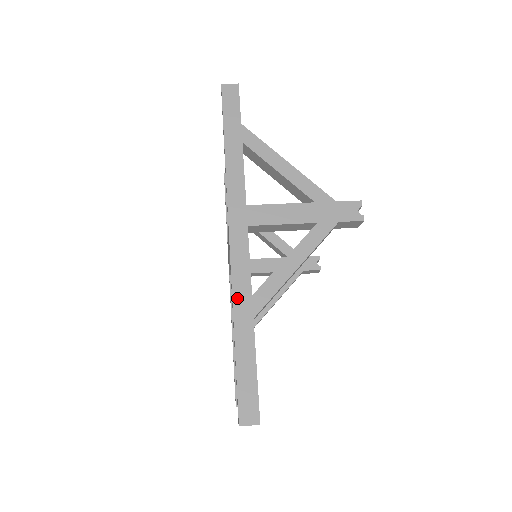
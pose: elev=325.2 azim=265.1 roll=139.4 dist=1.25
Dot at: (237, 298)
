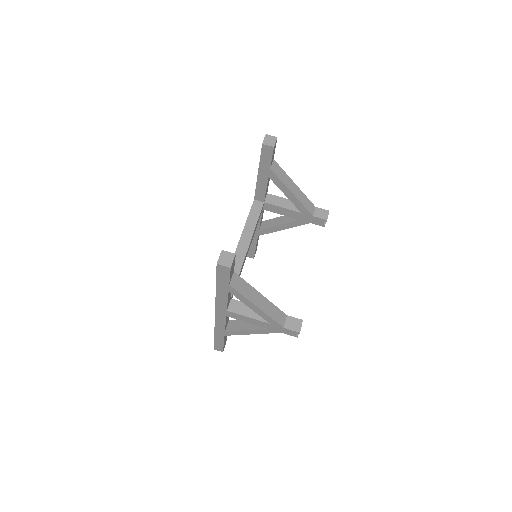
Dot at: (217, 329)
